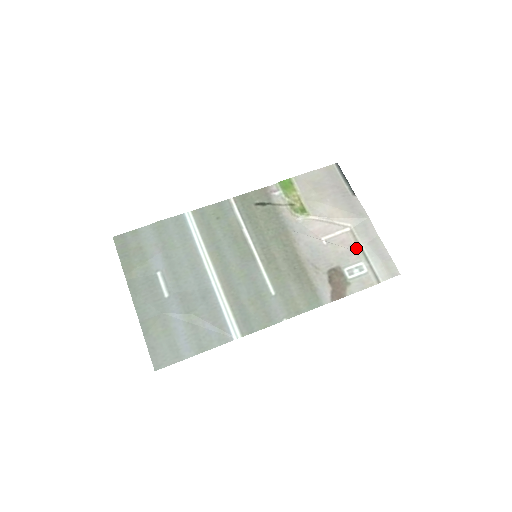
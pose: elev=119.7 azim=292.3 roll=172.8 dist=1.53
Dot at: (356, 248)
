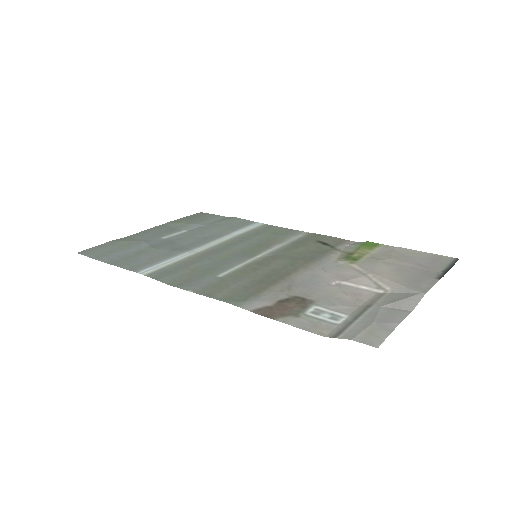
Dot at: (362, 305)
